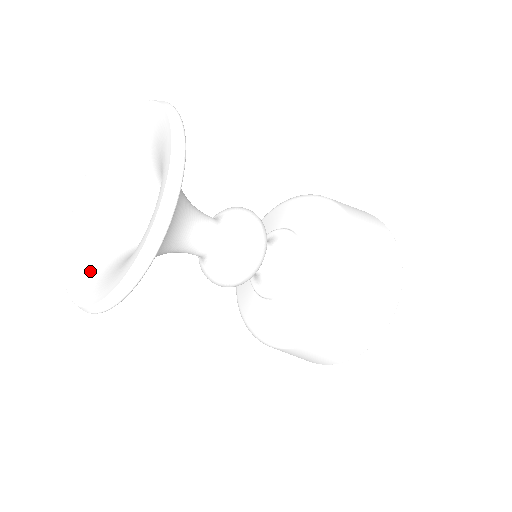
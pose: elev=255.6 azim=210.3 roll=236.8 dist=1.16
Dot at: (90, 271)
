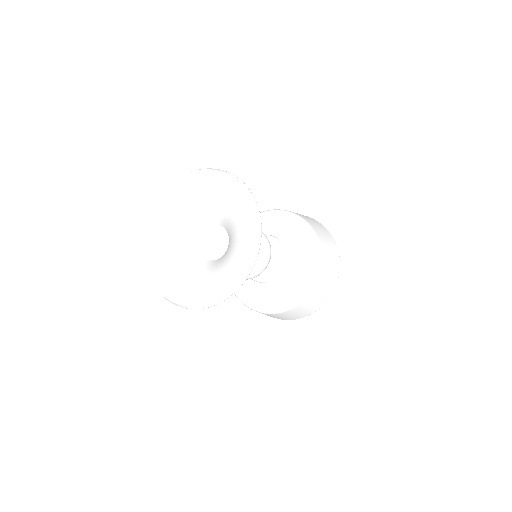
Dot at: (215, 281)
